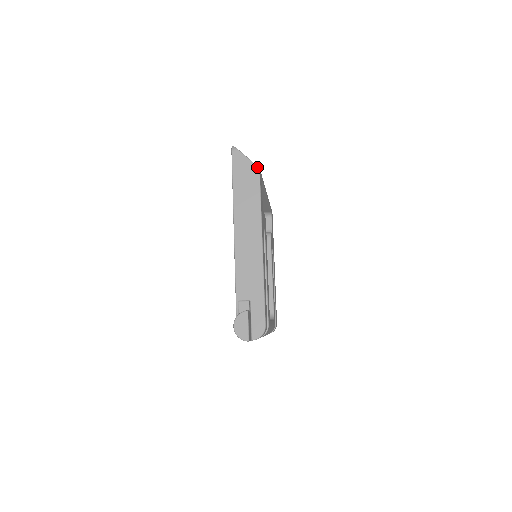
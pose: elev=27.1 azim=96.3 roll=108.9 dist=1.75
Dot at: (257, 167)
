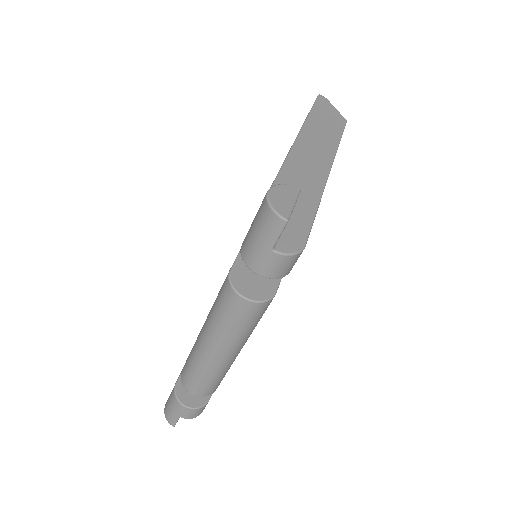
Dot at: occluded
